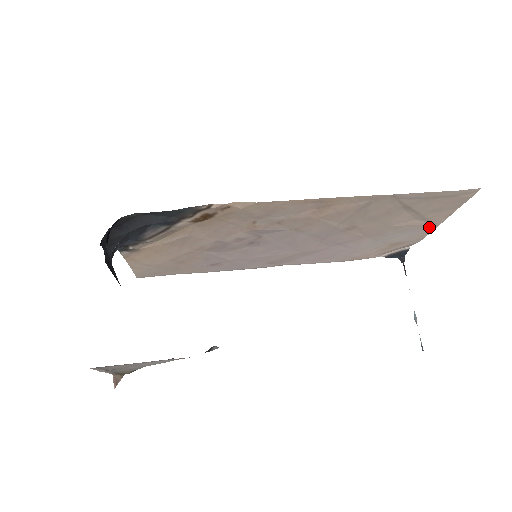
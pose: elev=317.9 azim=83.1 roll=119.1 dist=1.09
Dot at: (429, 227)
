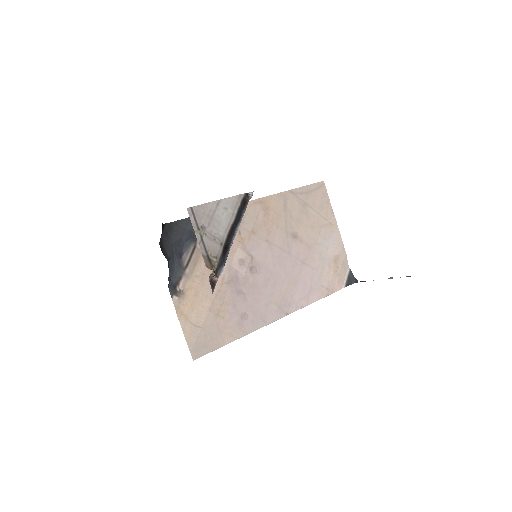
Dot at: (335, 230)
